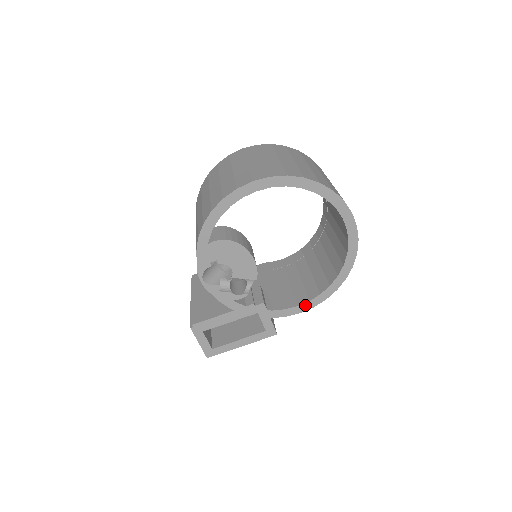
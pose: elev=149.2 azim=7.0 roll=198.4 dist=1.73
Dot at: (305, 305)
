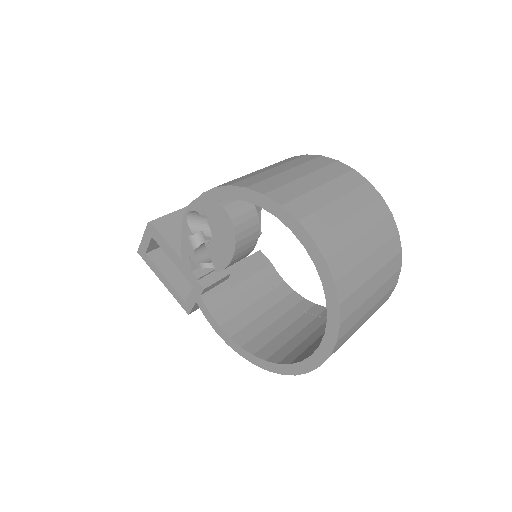
Dot at: (225, 334)
